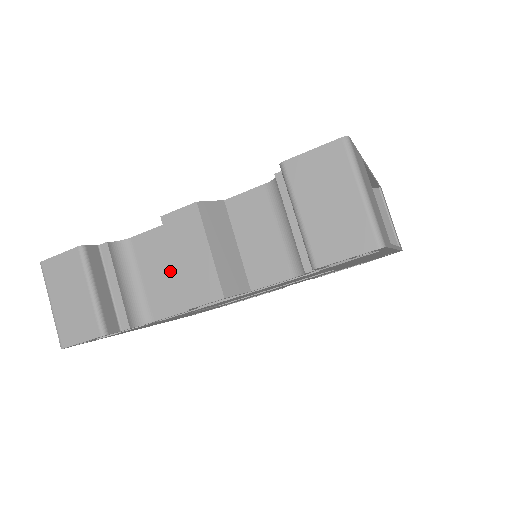
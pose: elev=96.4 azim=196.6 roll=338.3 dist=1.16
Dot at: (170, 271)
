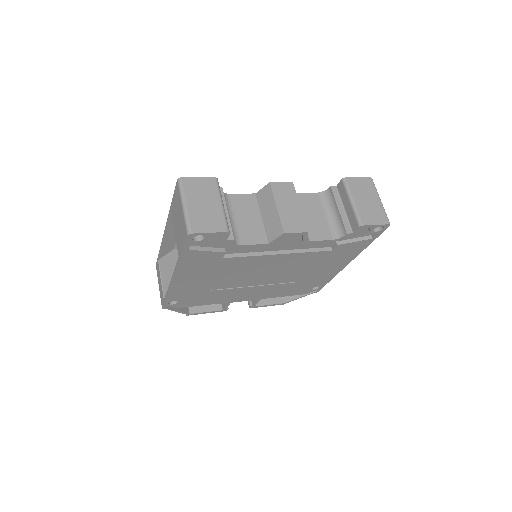
Dot at: (256, 219)
